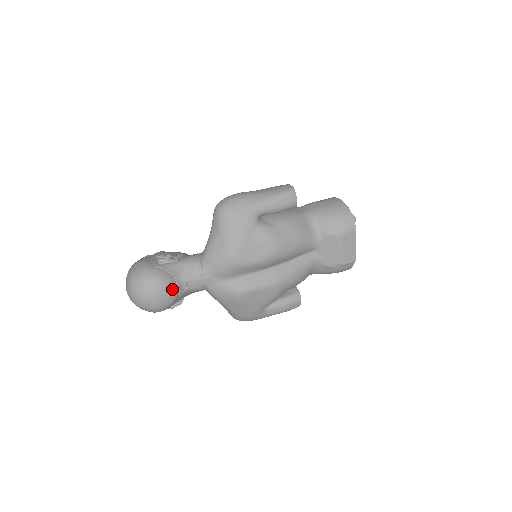
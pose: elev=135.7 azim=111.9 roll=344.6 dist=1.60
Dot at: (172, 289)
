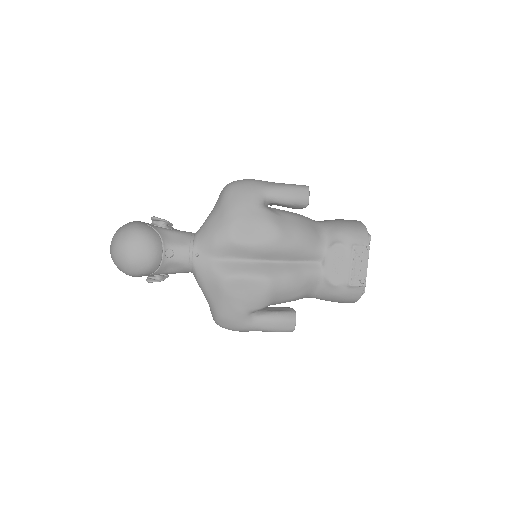
Dot at: (155, 248)
